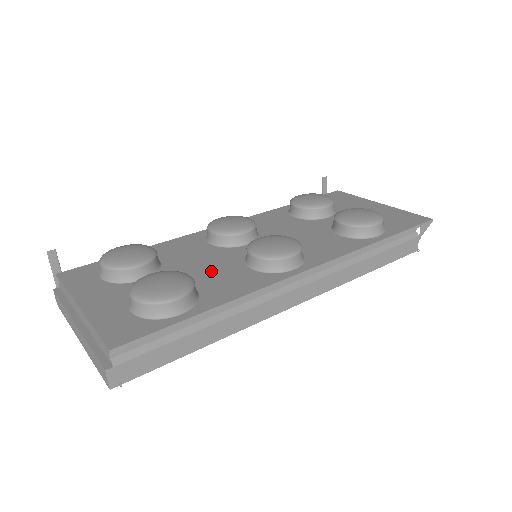
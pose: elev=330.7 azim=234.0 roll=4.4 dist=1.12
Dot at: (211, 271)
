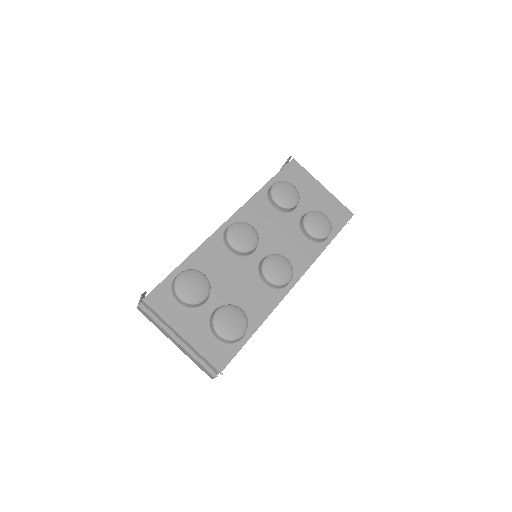
Dot at: (243, 290)
